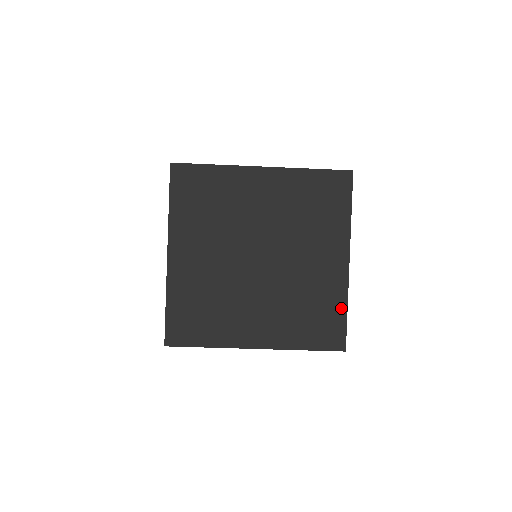
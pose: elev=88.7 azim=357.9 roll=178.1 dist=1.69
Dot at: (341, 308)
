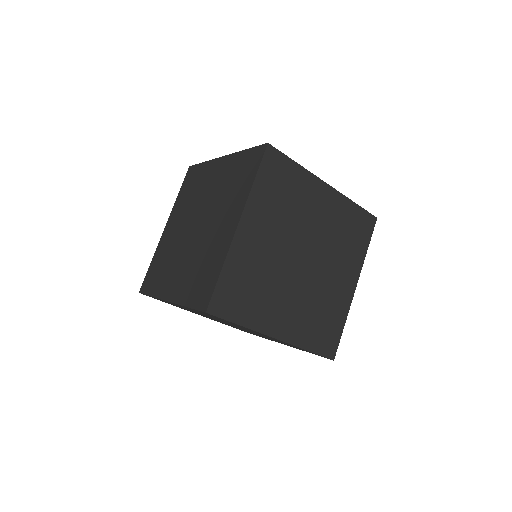
Dot at: (341, 323)
